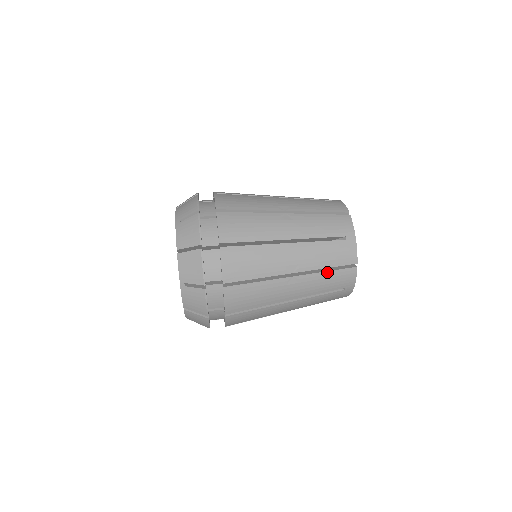
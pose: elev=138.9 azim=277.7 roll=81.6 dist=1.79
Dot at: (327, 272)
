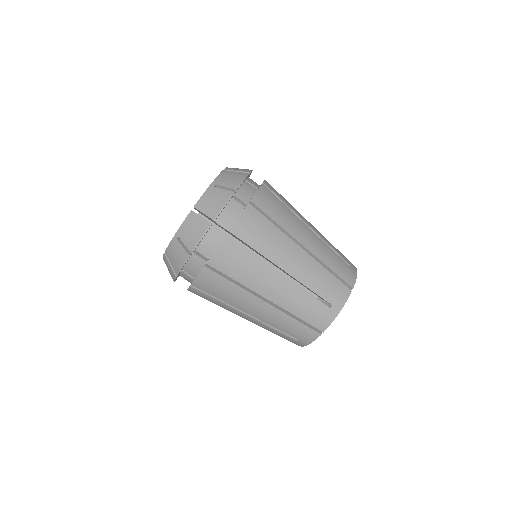
Dot at: (294, 319)
